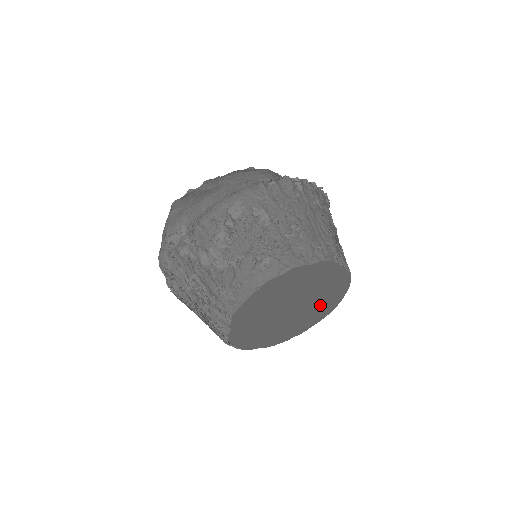
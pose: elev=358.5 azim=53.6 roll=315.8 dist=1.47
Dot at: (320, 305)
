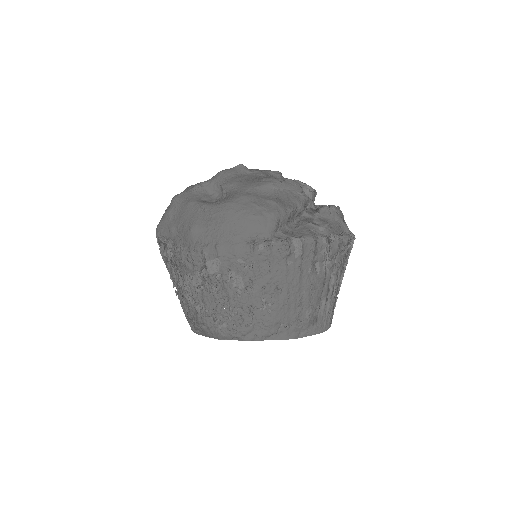
Dot at: occluded
